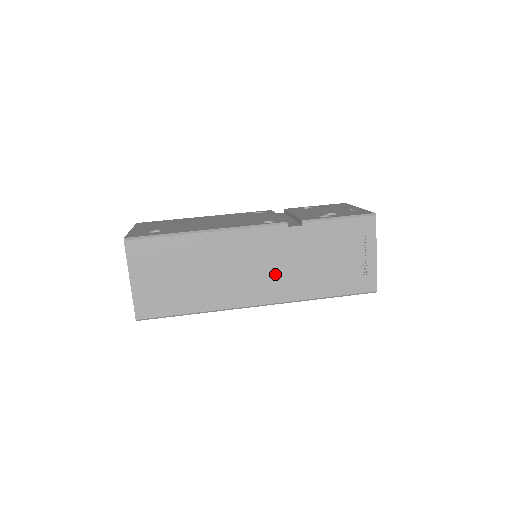
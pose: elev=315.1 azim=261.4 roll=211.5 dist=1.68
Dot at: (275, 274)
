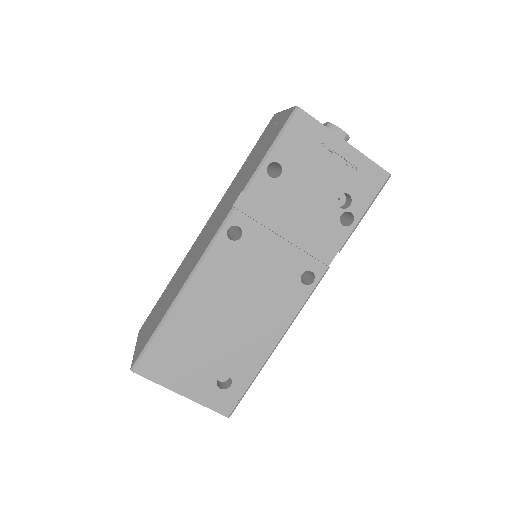
Dot at: occluded
